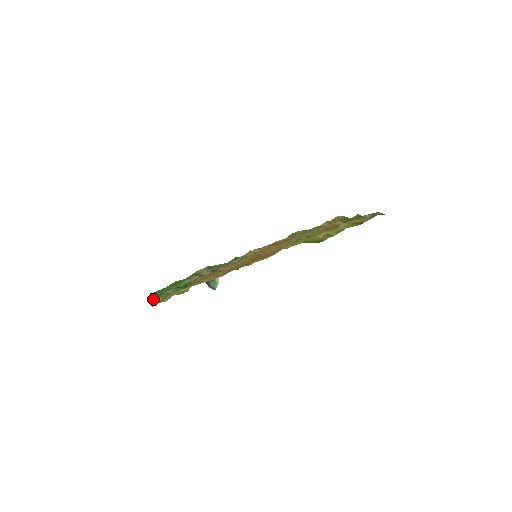
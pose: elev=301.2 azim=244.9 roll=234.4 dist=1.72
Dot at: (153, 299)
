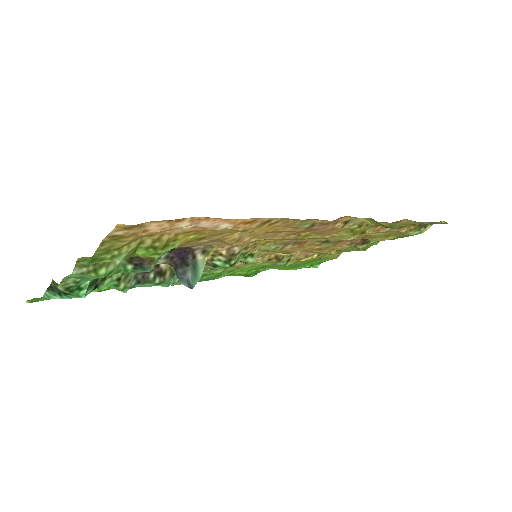
Dot at: occluded
